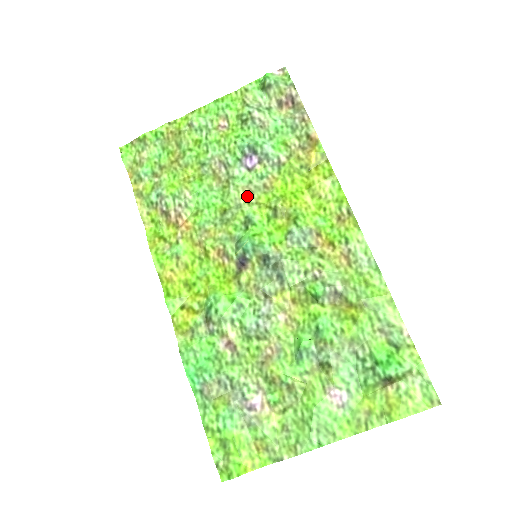
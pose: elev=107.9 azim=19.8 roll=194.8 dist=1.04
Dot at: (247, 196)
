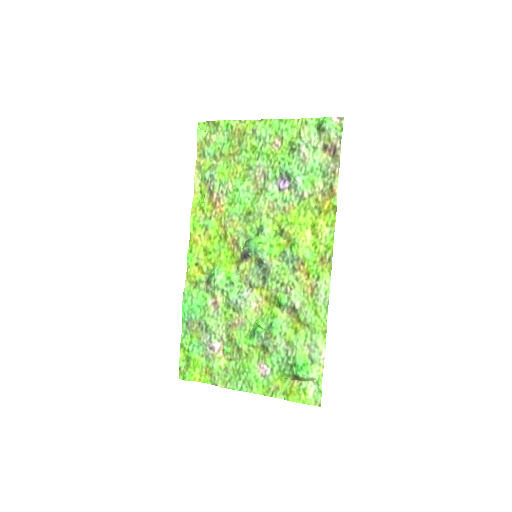
Dot at: (269, 210)
